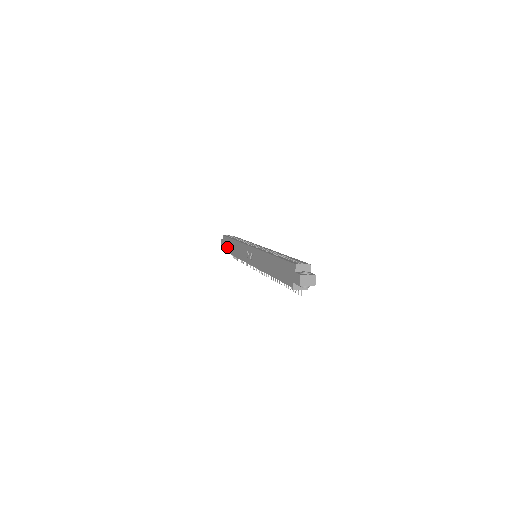
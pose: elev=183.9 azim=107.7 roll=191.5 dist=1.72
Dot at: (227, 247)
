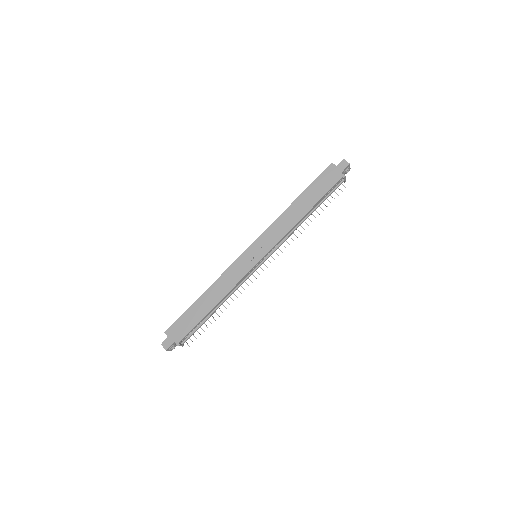
Dot at: (189, 323)
